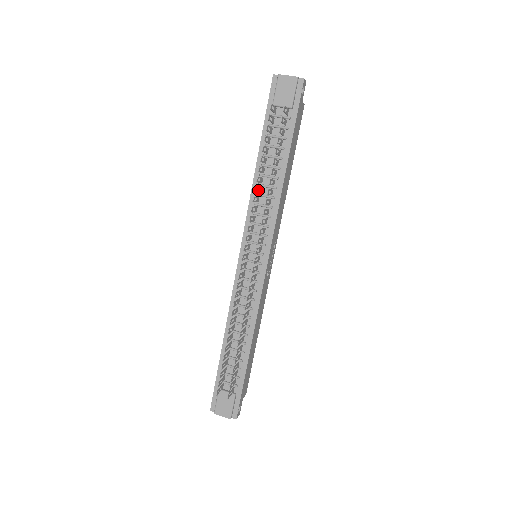
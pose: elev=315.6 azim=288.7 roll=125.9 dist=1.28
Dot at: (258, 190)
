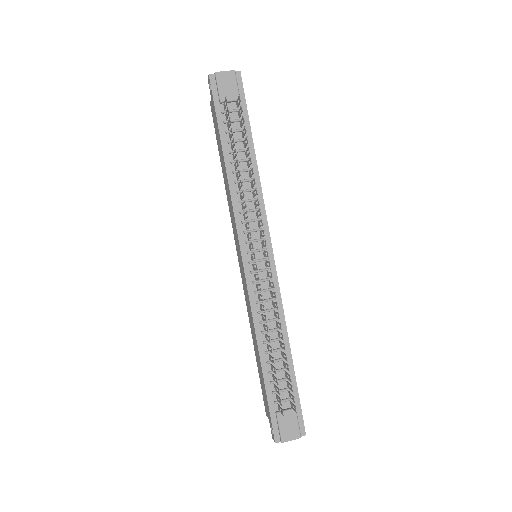
Dot at: (240, 185)
